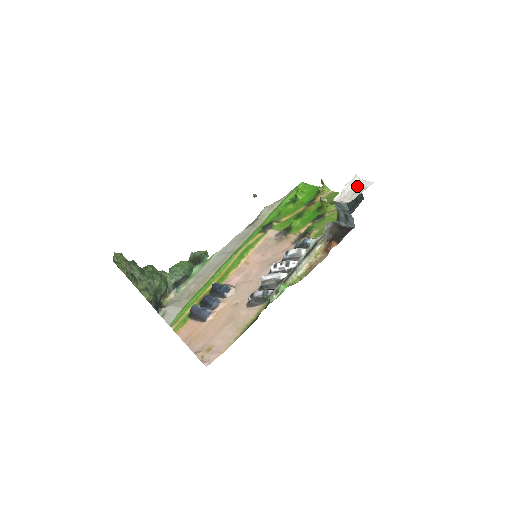
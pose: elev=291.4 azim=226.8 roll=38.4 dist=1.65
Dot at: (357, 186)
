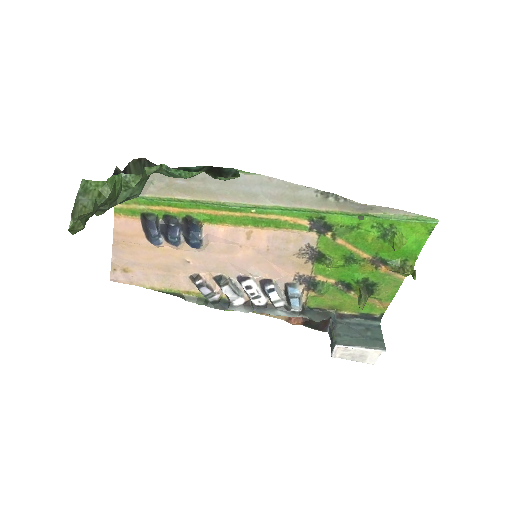
Dot at: (368, 353)
